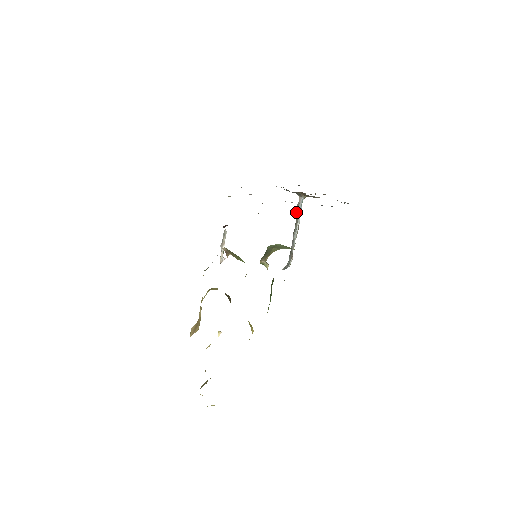
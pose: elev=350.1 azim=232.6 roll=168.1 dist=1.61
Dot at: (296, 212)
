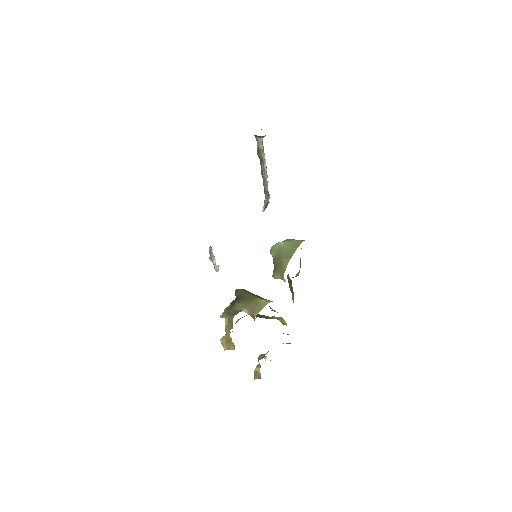
Dot at: (258, 154)
